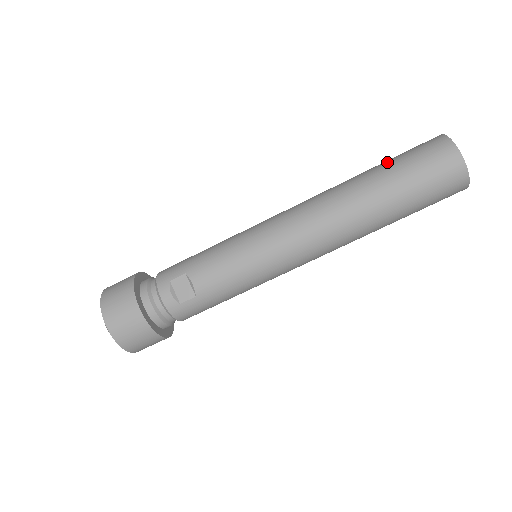
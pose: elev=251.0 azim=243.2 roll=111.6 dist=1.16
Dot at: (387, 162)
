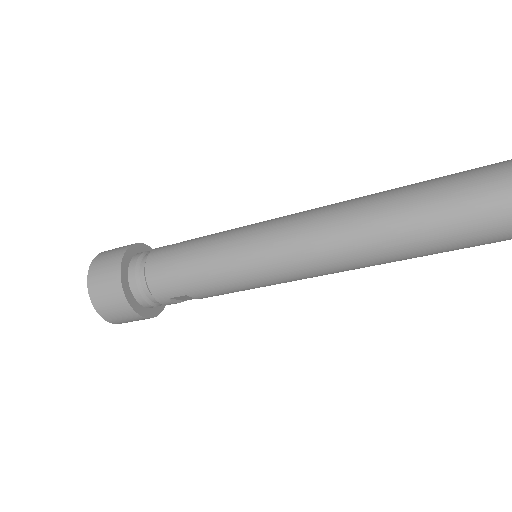
Dot at: (439, 224)
